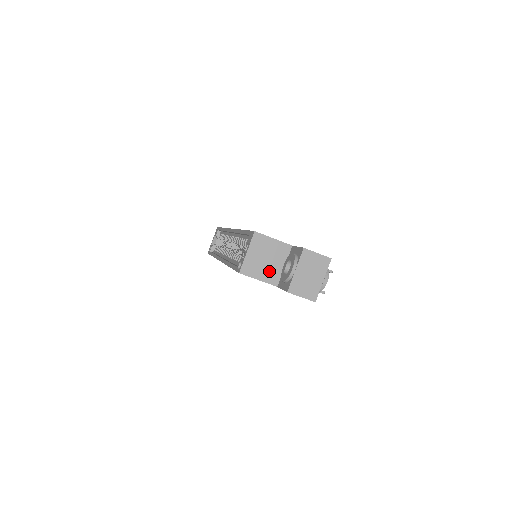
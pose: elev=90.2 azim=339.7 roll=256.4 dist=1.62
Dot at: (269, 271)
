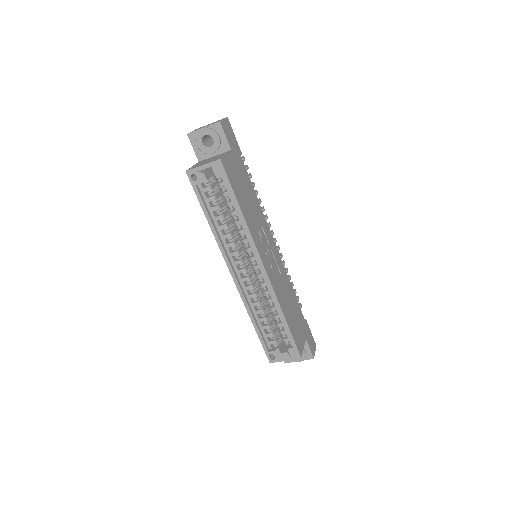
Dot at: occluded
